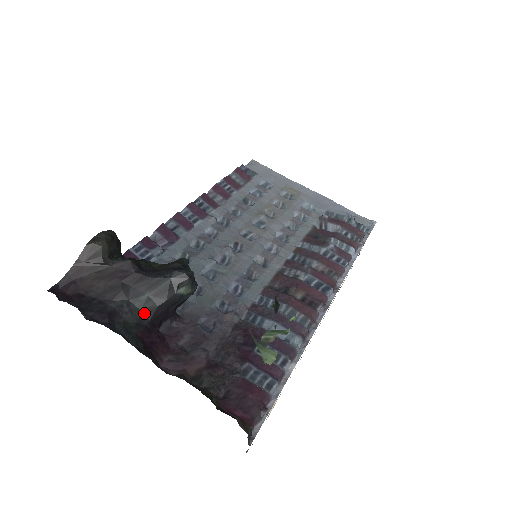
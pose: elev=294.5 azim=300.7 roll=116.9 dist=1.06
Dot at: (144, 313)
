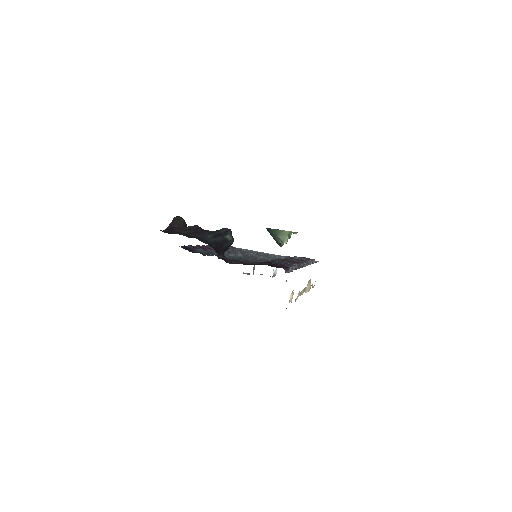
Dot at: (211, 243)
